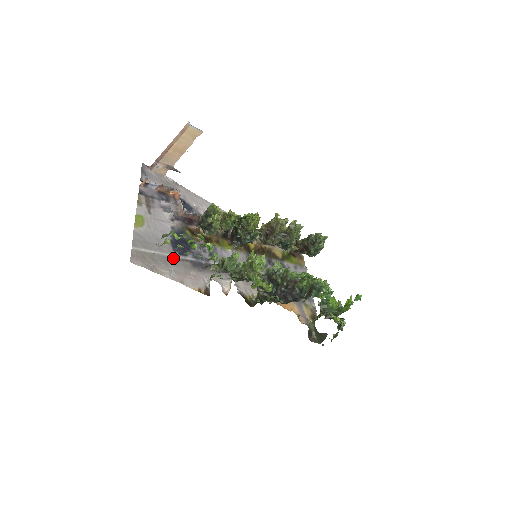
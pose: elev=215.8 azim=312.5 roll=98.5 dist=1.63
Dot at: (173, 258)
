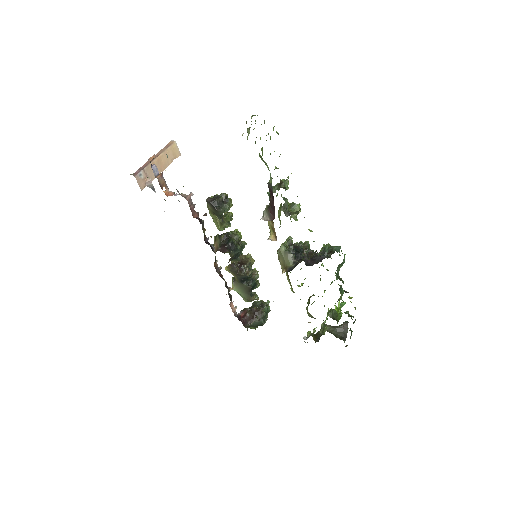
Dot at: occluded
